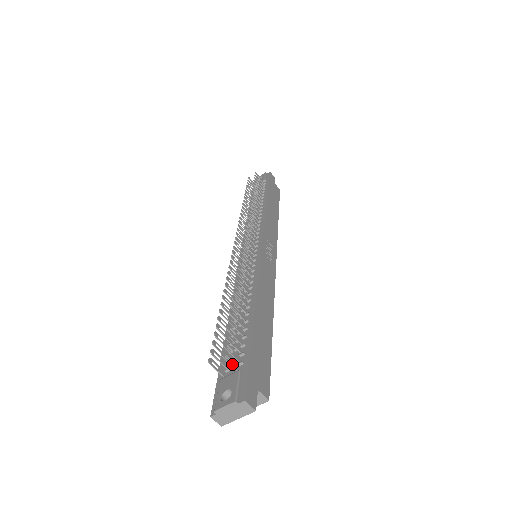
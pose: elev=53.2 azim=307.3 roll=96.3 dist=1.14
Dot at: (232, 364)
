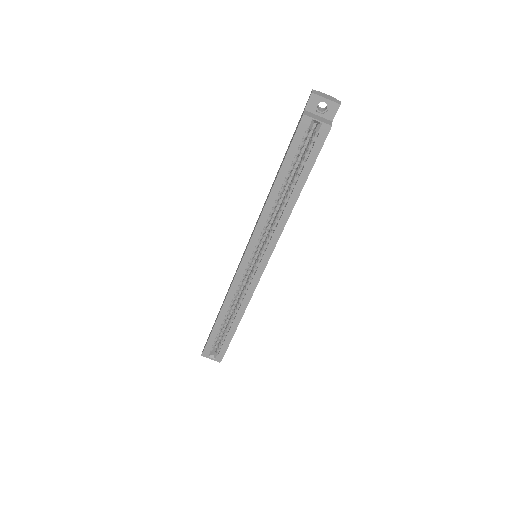
Dot at: occluded
